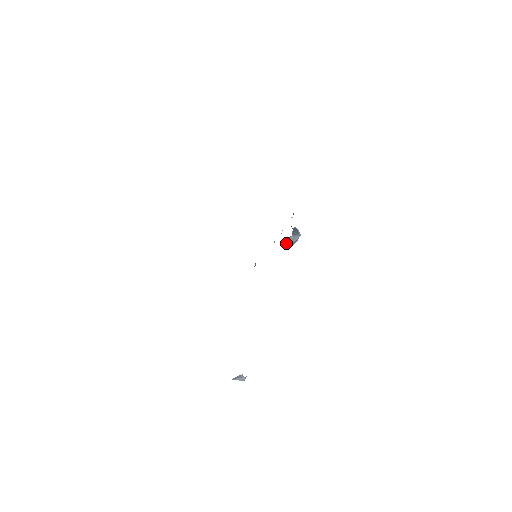
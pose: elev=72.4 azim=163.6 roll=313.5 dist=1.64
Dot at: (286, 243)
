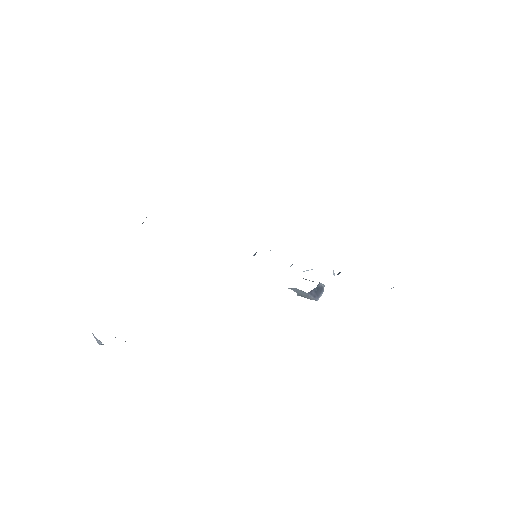
Dot at: (294, 288)
